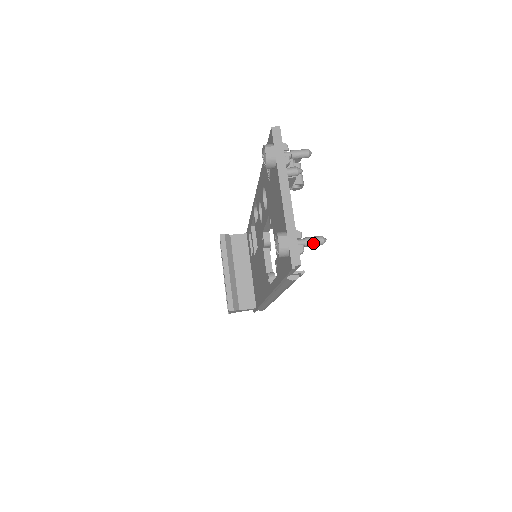
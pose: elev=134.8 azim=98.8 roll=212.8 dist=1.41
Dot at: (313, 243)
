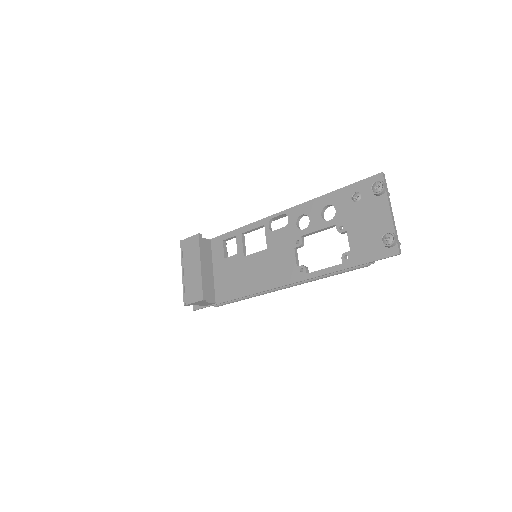
Dot at: occluded
